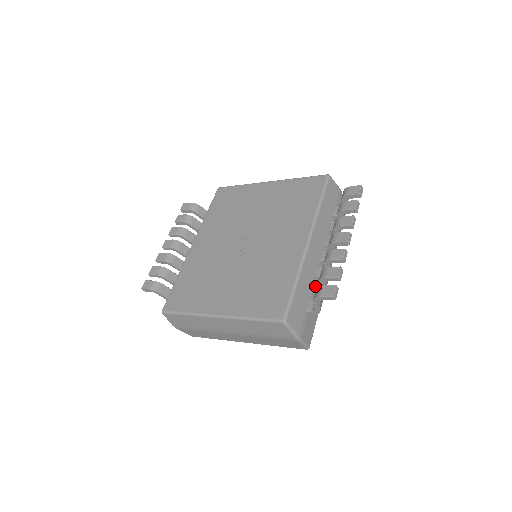
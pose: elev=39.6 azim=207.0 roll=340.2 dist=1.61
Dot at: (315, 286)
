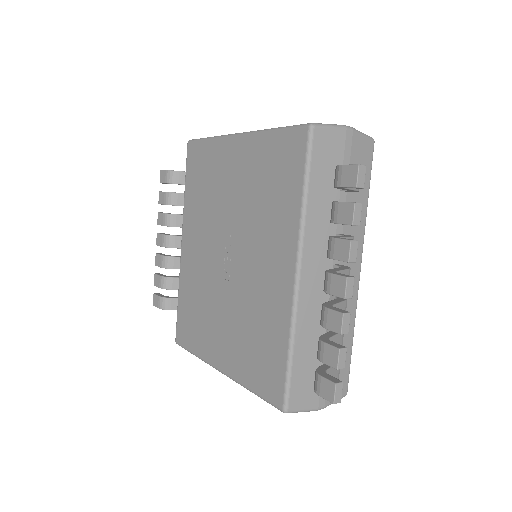
Dot at: (328, 330)
